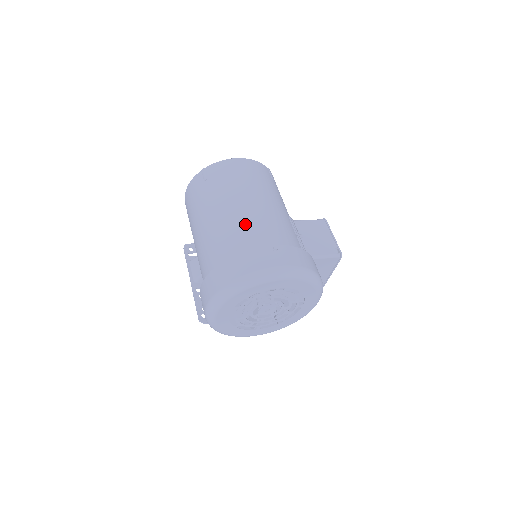
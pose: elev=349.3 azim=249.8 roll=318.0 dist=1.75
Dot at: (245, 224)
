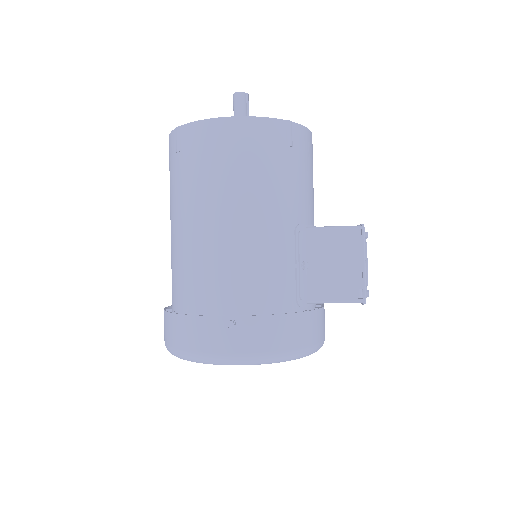
Dot at: (206, 262)
